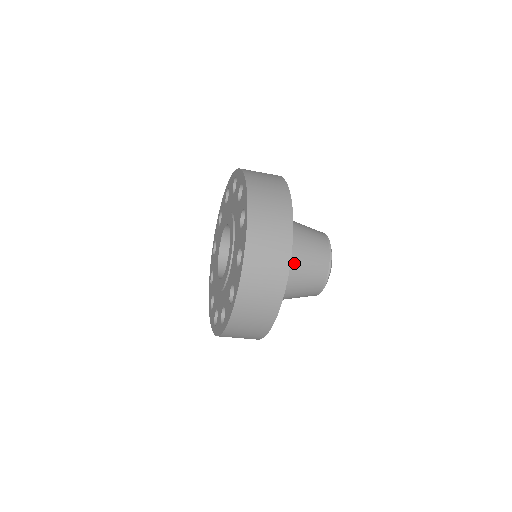
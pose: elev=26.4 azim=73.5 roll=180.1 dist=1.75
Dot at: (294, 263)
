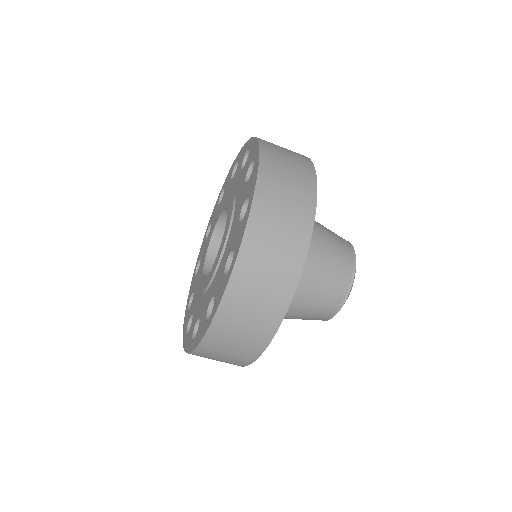
Dot at: occluded
